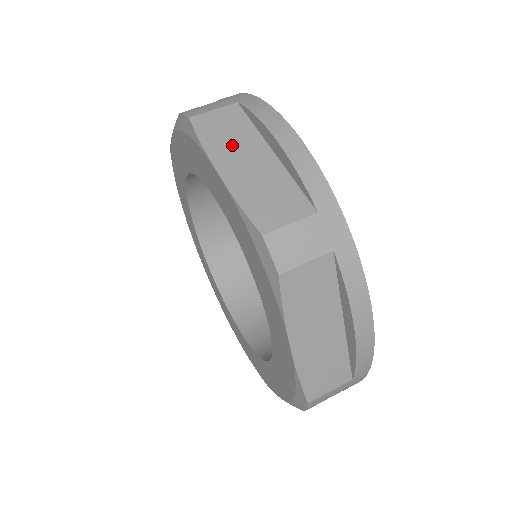
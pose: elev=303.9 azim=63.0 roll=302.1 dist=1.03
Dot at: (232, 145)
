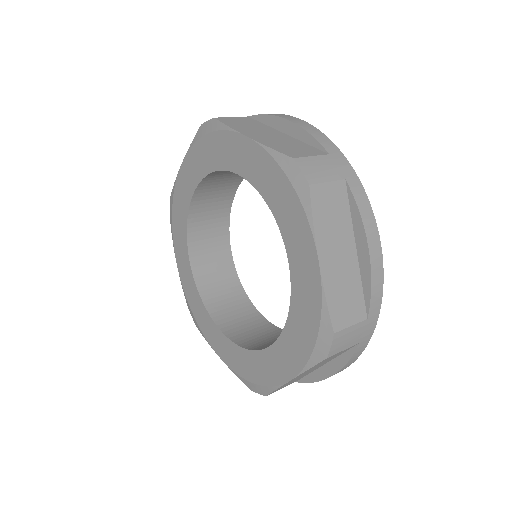
Dot at: (252, 129)
